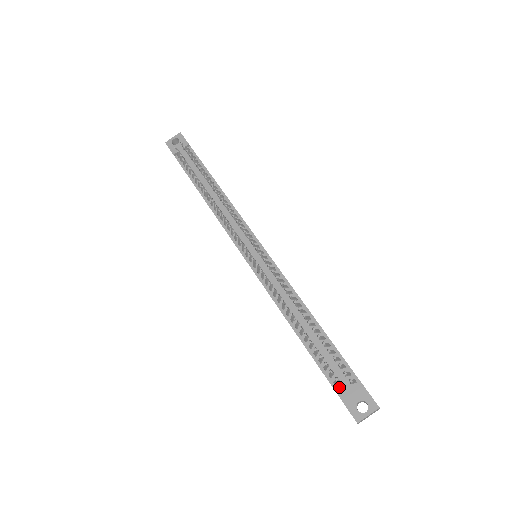
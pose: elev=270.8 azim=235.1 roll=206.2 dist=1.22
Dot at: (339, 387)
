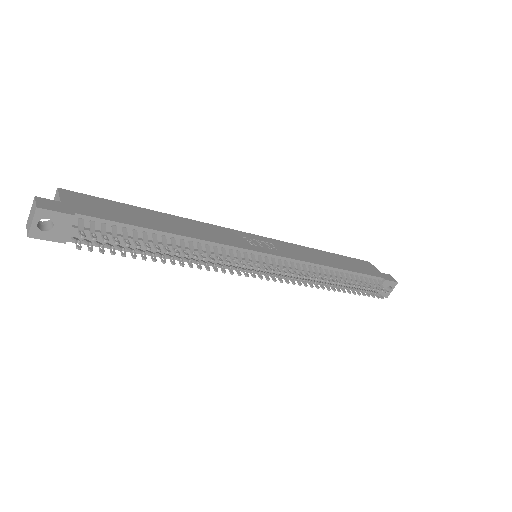
Dot at: (370, 290)
